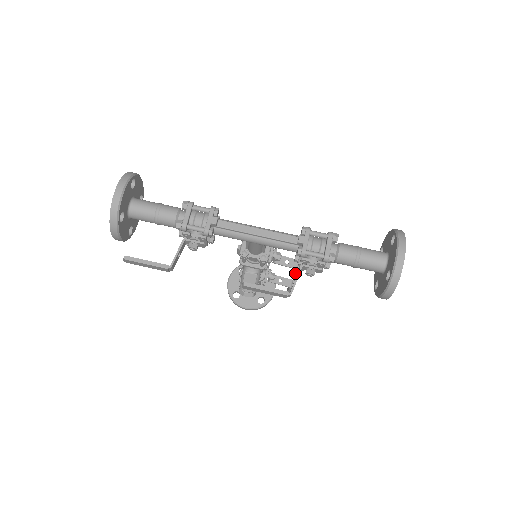
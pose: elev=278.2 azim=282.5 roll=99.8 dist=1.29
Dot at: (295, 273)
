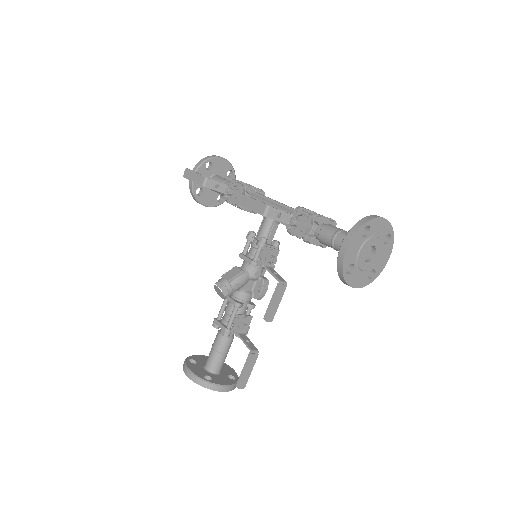
Dot at: (272, 302)
